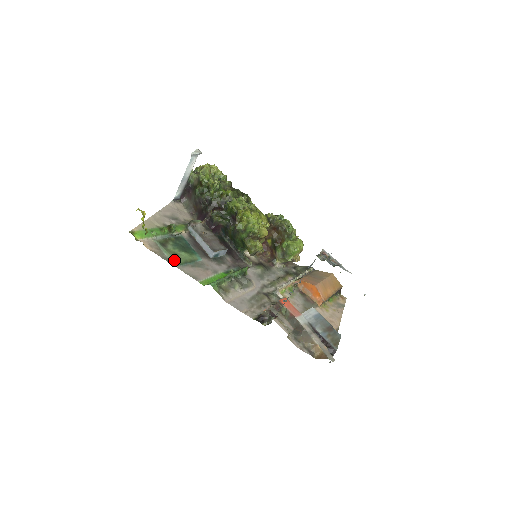
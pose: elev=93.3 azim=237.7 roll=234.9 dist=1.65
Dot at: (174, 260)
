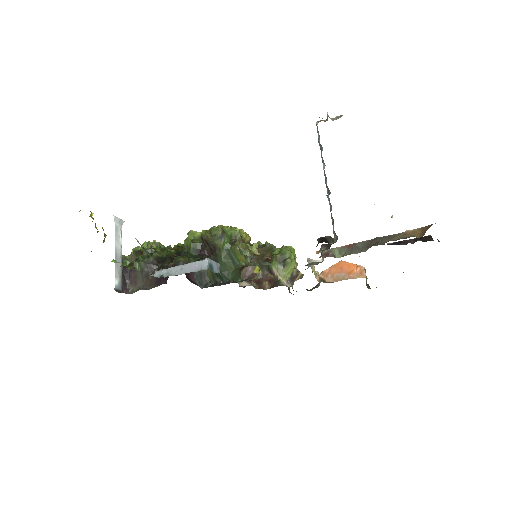
Dot at: occluded
